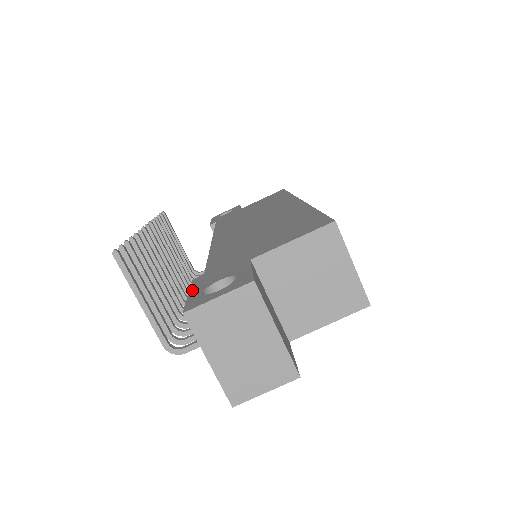
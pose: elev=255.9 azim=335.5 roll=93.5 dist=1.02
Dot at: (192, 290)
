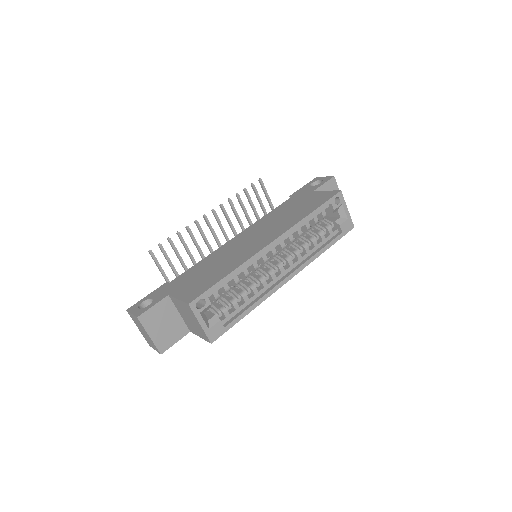
Dot at: (150, 294)
